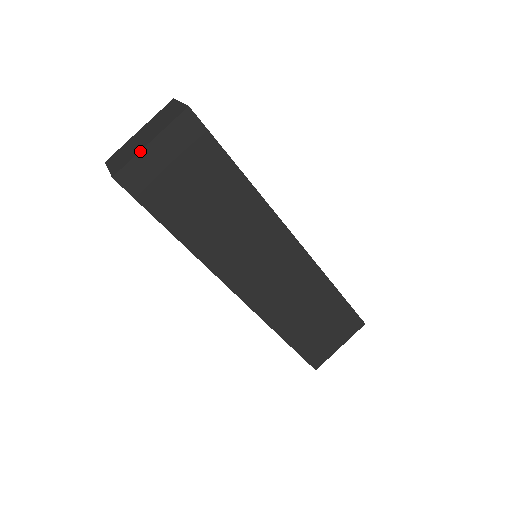
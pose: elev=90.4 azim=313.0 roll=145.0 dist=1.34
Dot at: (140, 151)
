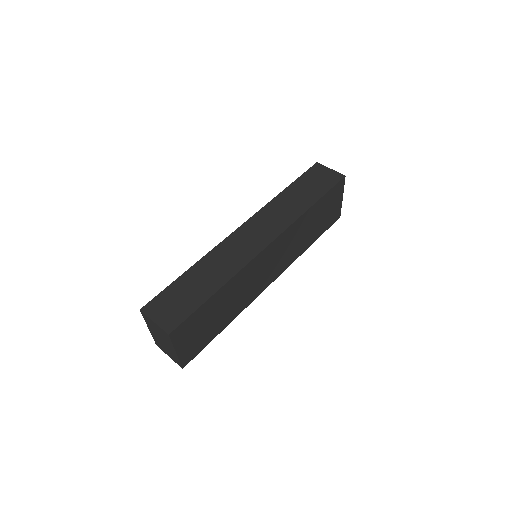
Dot at: (178, 357)
